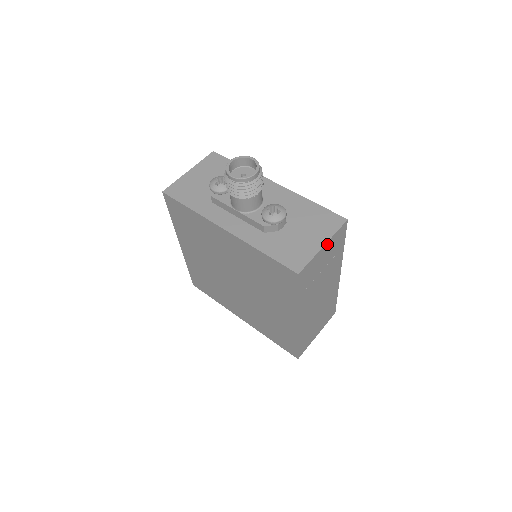
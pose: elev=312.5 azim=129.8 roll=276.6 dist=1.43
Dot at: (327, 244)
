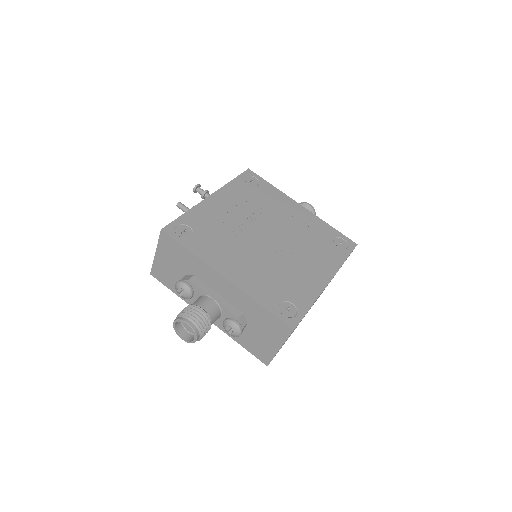
Dot at: (283, 344)
